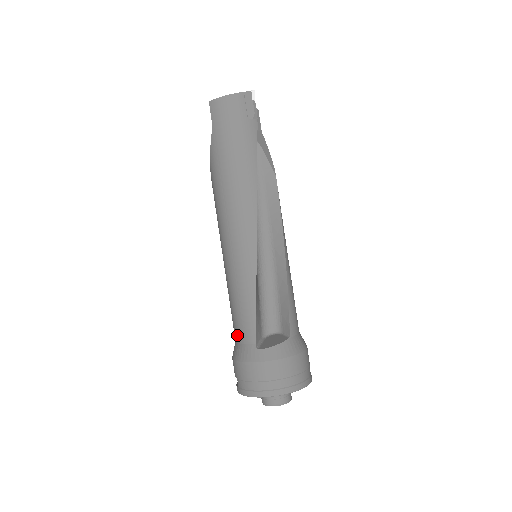
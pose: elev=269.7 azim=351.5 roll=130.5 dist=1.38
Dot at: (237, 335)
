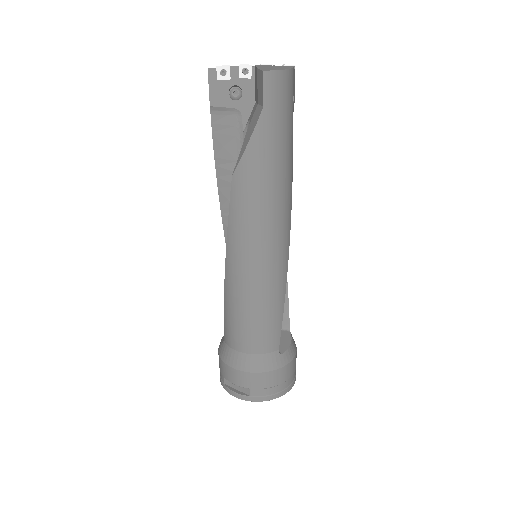
Dot at: (254, 347)
